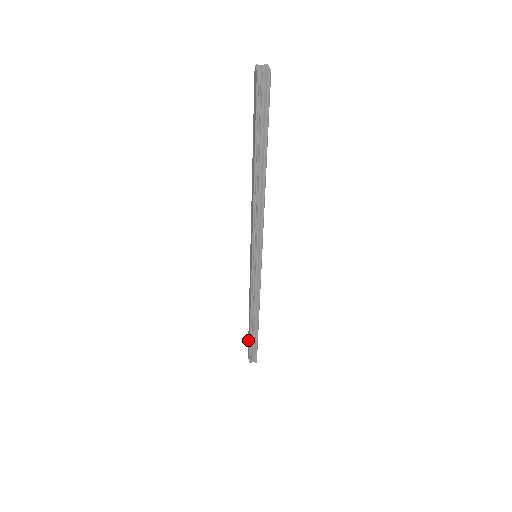
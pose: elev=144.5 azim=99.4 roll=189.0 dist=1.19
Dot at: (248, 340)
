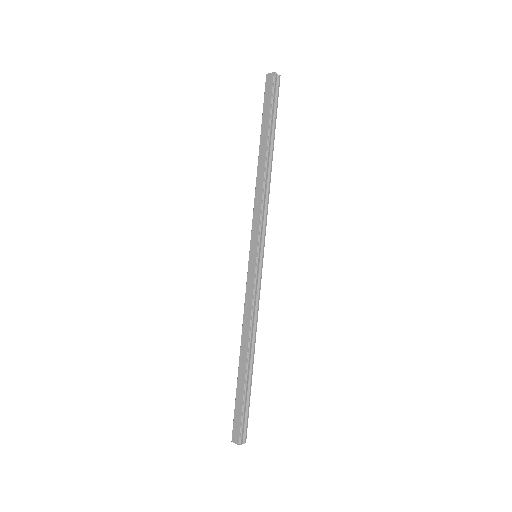
Dot at: (236, 404)
